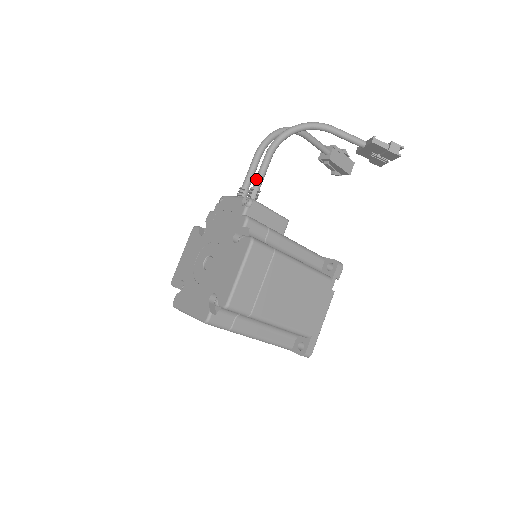
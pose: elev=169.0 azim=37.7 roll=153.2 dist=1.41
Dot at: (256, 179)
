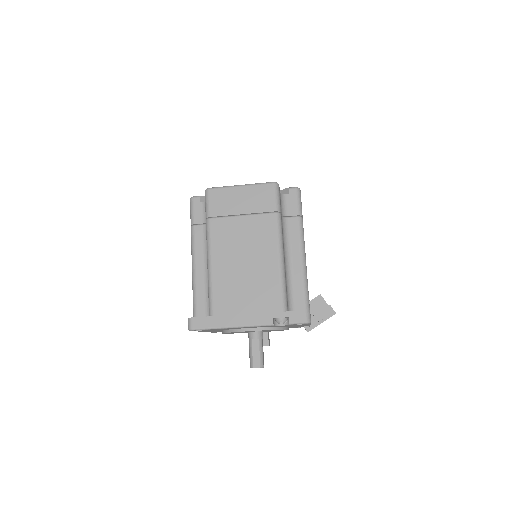
Dot at: occluded
